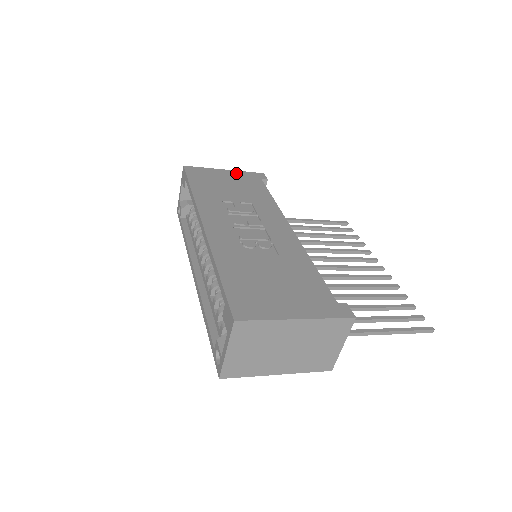
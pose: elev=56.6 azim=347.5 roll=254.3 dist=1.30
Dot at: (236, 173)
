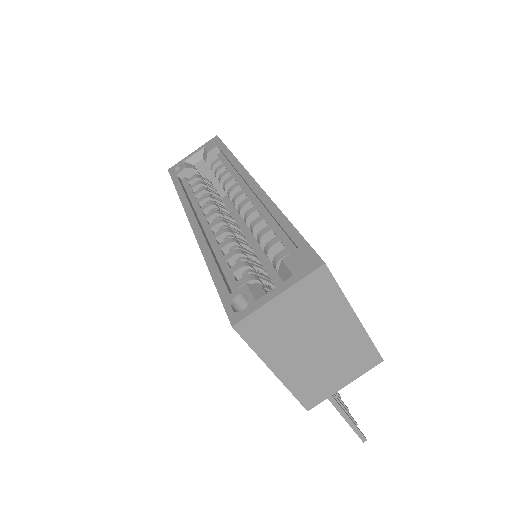
Dot at: occluded
